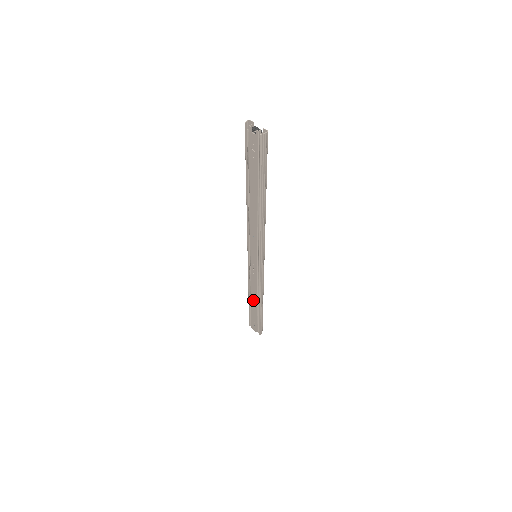
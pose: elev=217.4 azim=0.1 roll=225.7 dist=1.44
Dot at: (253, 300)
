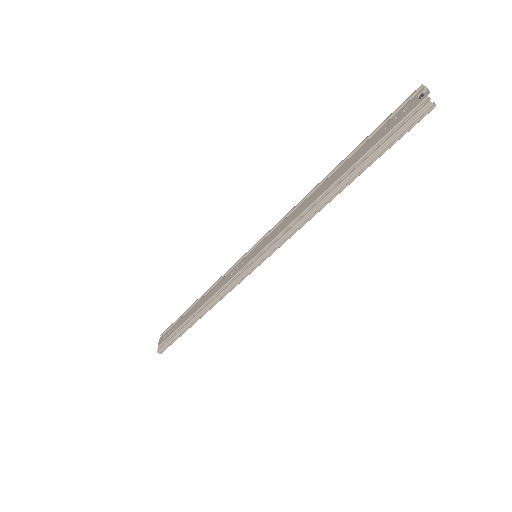
Dot at: (197, 305)
